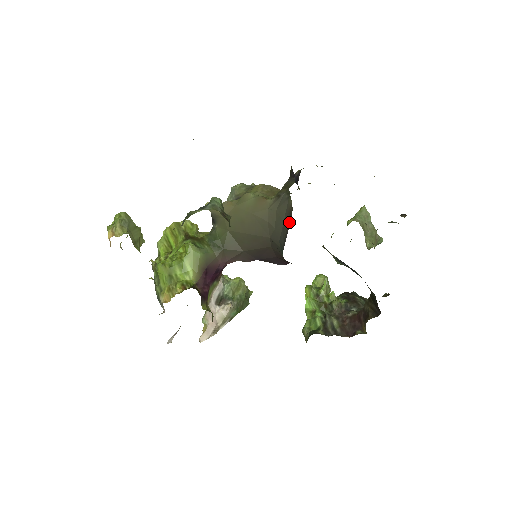
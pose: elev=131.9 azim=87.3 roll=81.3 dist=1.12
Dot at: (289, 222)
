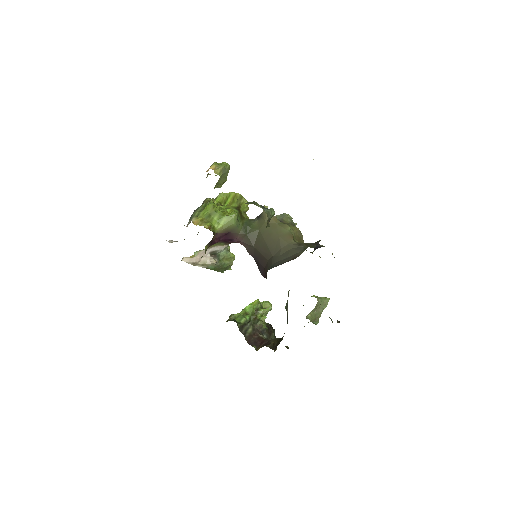
Dot at: (290, 260)
